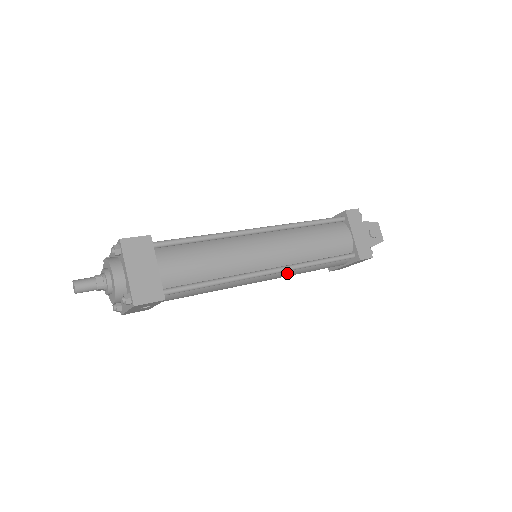
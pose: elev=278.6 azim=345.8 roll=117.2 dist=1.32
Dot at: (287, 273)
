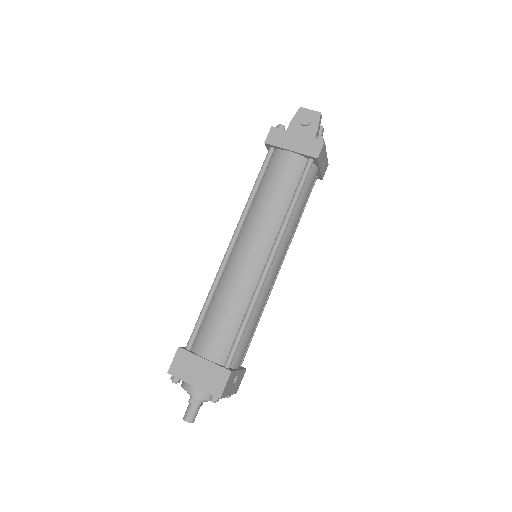
Dot at: (286, 239)
